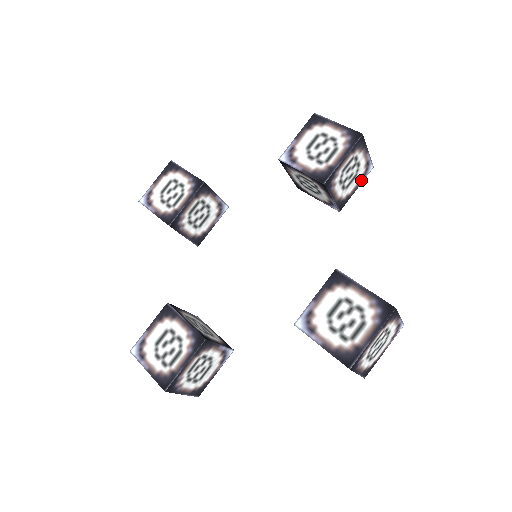
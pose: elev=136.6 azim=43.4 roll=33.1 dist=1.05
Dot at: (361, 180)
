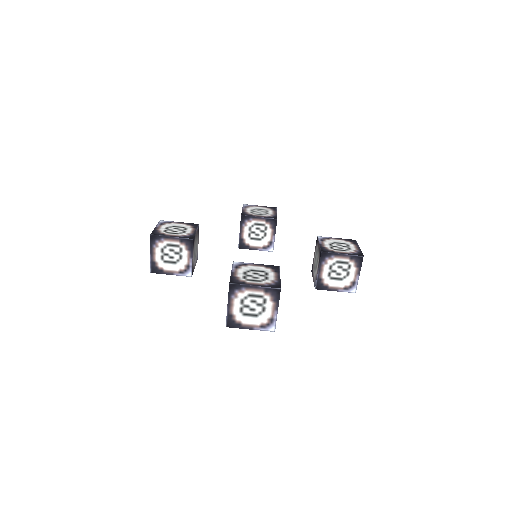
Dot at: (342, 289)
